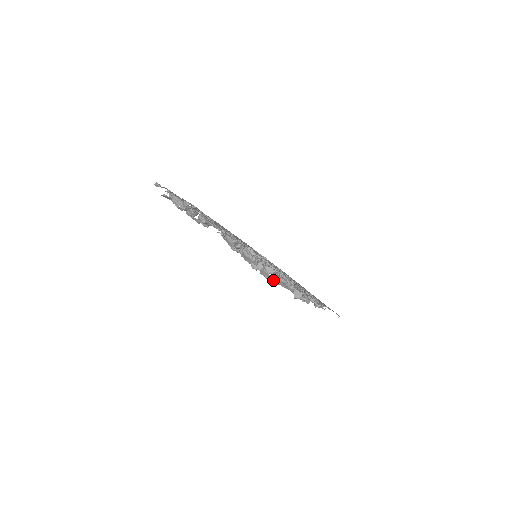
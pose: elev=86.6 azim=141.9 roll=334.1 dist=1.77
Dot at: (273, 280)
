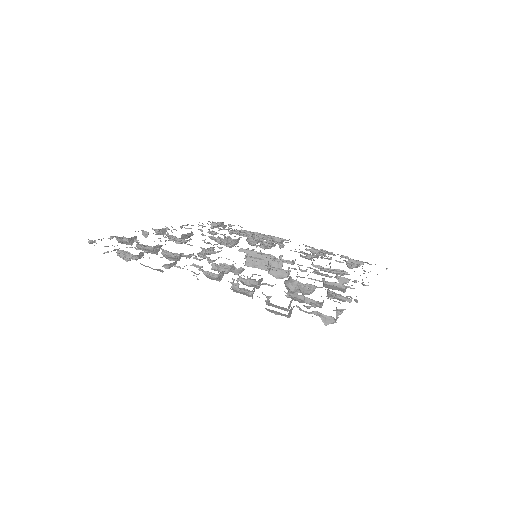
Dot at: (287, 315)
